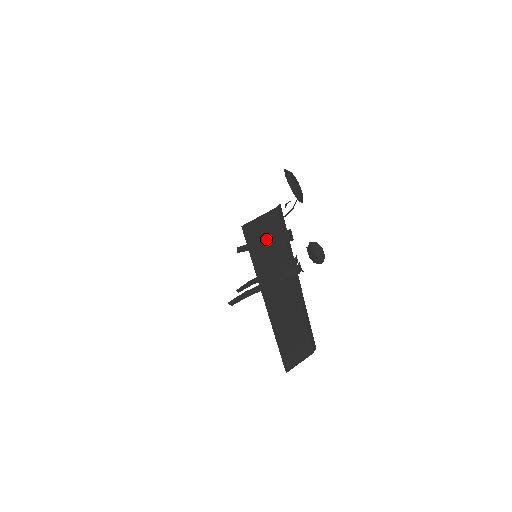
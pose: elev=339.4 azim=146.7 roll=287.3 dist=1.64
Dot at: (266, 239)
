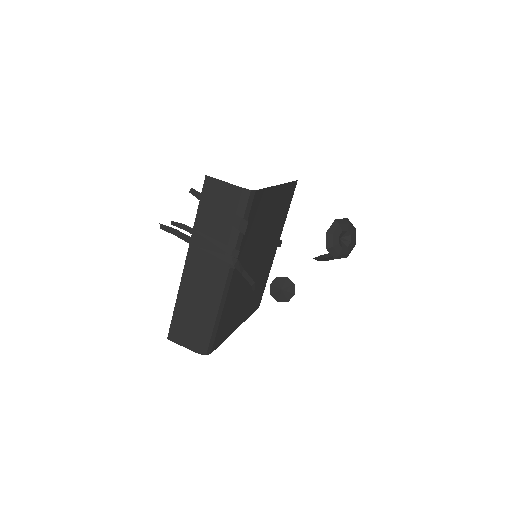
Dot at: (218, 205)
